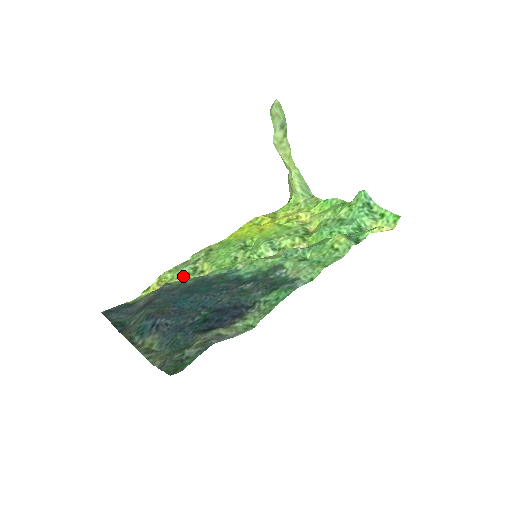
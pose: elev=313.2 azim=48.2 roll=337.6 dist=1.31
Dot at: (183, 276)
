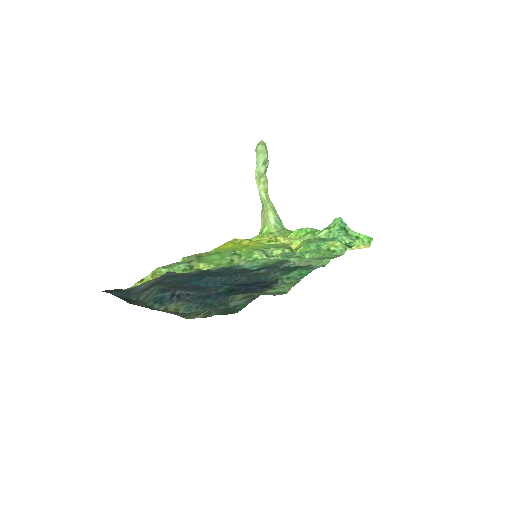
Dot at: (181, 271)
